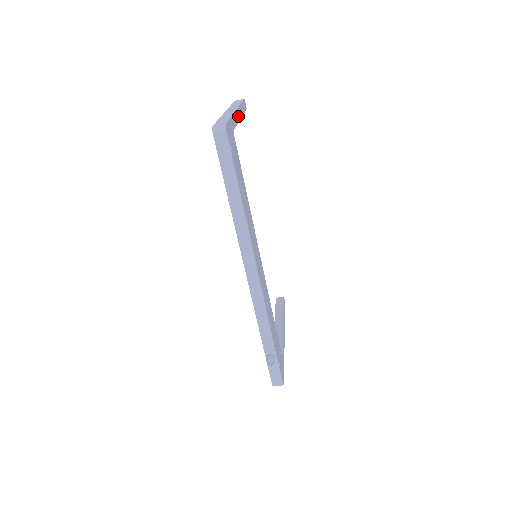
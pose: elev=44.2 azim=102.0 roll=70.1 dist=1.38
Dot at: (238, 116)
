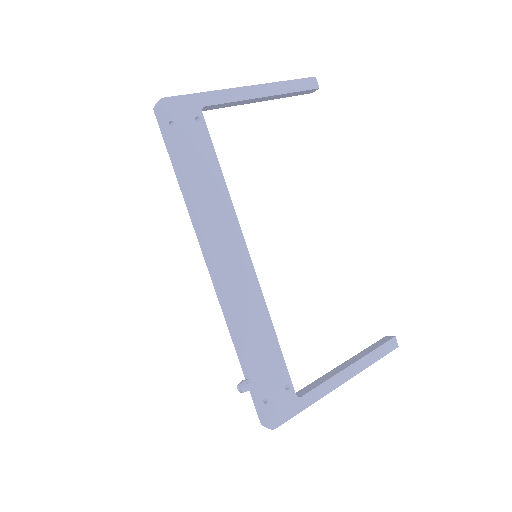
Dot at: (251, 94)
